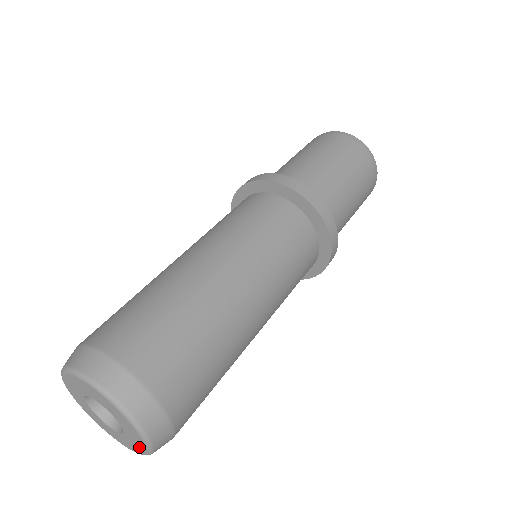
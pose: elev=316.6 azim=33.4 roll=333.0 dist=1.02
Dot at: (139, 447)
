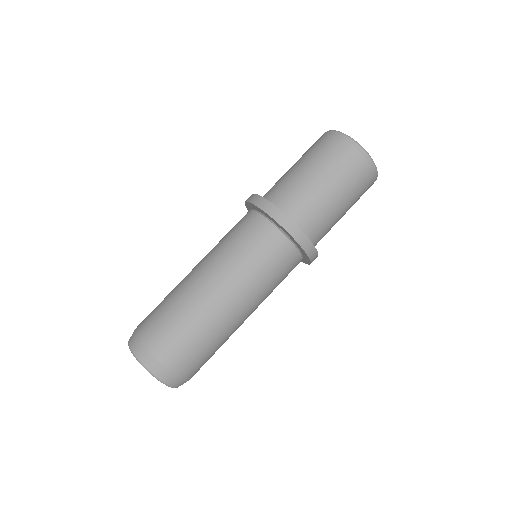
Dot at: occluded
